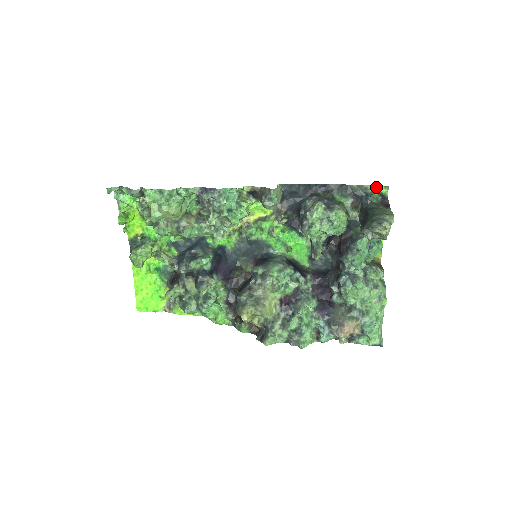
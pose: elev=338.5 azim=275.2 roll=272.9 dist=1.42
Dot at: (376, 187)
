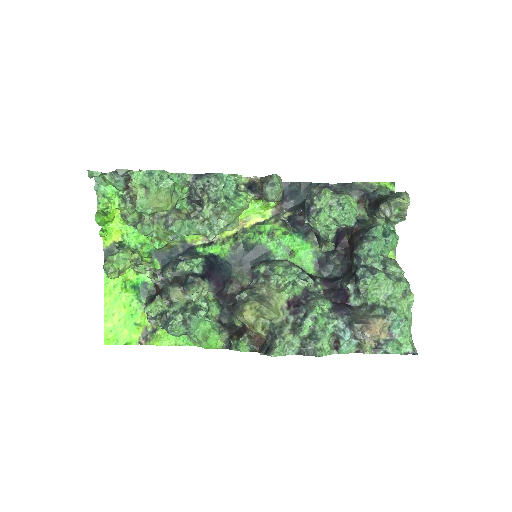
Dot at: (382, 183)
